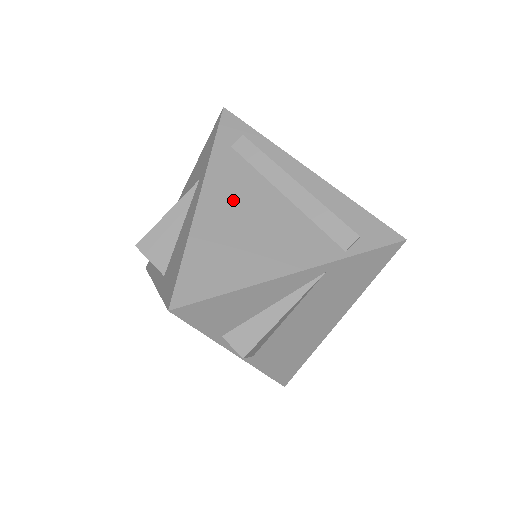
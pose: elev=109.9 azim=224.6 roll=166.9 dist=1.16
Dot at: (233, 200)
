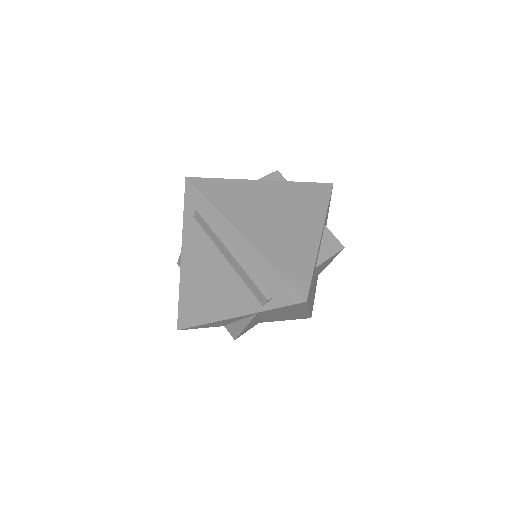
Dot at: (198, 262)
